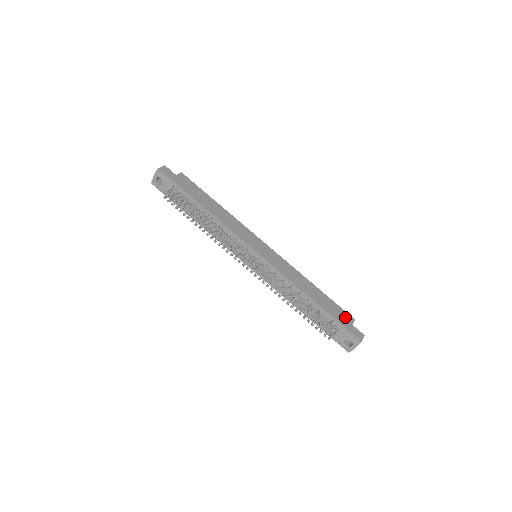
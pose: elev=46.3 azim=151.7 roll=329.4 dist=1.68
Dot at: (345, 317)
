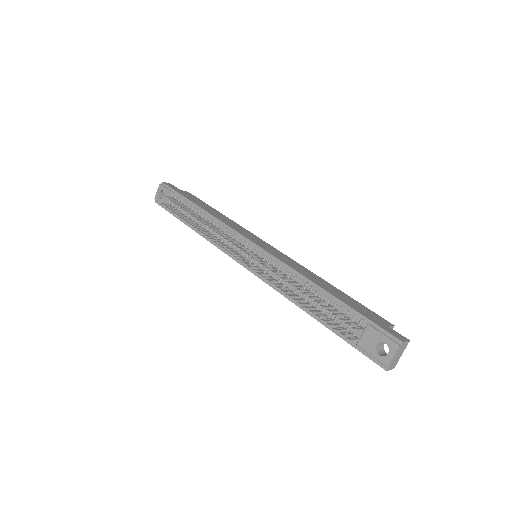
Dot at: (376, 317)
